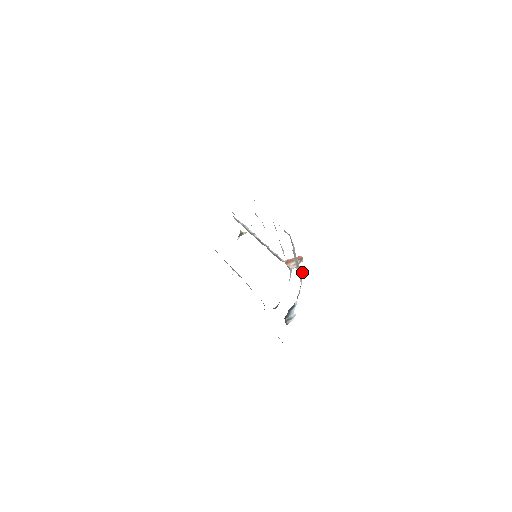
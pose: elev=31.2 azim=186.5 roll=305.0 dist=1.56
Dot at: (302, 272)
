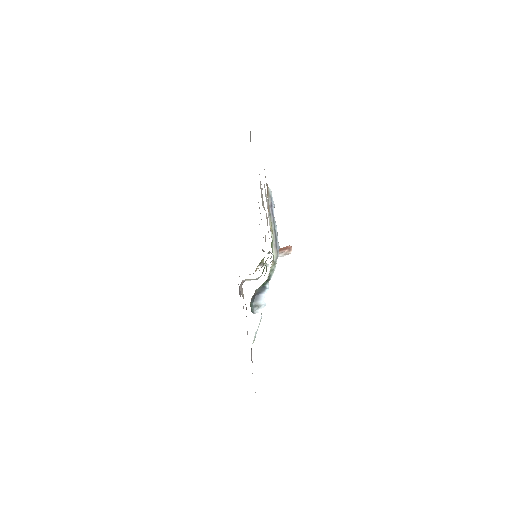
Dot at: occluded
